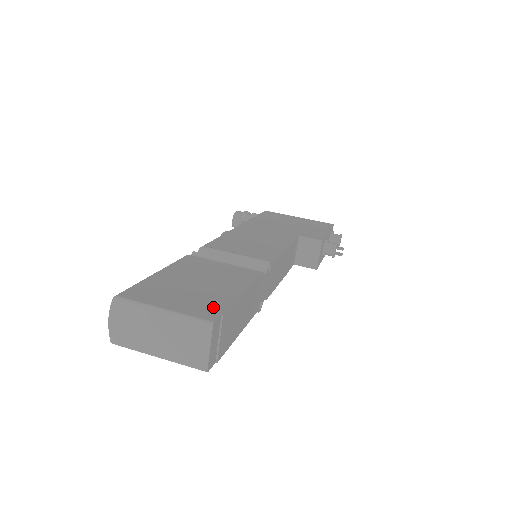
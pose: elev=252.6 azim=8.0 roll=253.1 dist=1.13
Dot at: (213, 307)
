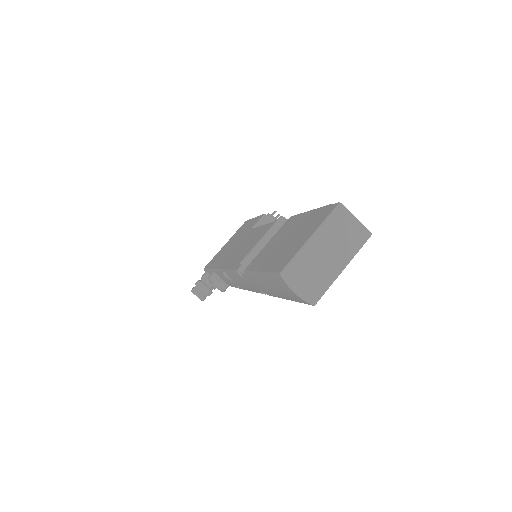
Dot at: (321, 214)
